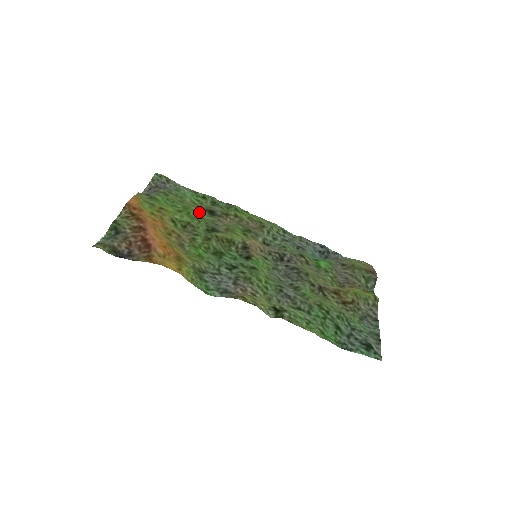
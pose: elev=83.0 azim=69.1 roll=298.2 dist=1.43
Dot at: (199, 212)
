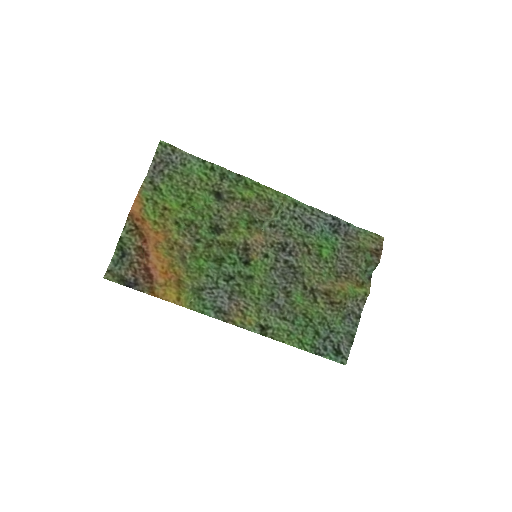
Dot at: (205, 196)
